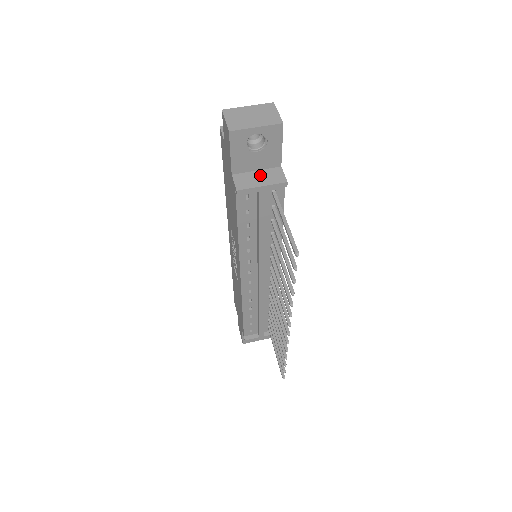
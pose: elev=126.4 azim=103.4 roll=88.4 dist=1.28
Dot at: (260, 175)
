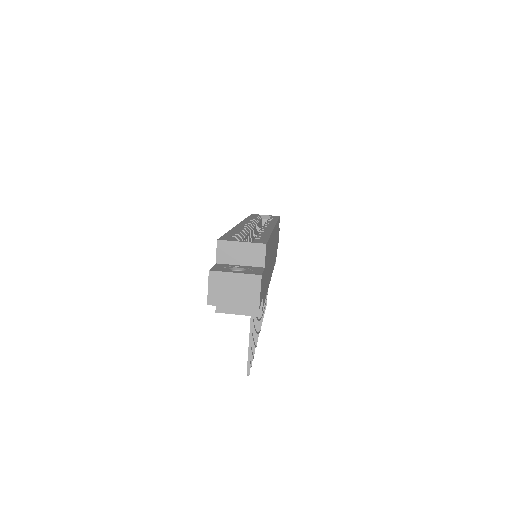
Dot at: occluded
